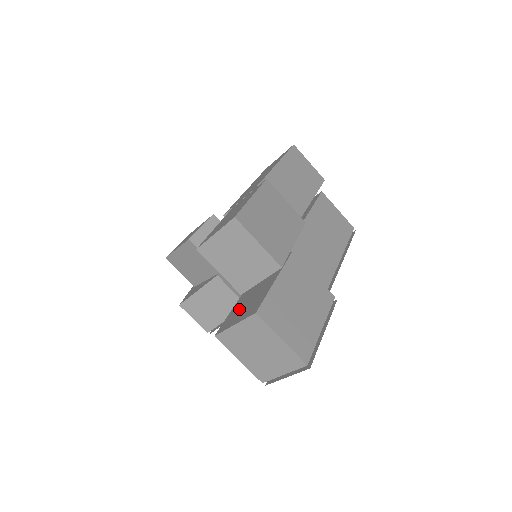
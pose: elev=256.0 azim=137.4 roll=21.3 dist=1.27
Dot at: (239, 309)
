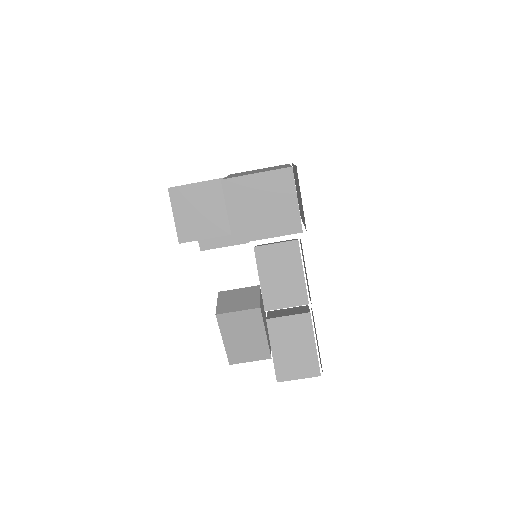
Dot at: occluded
